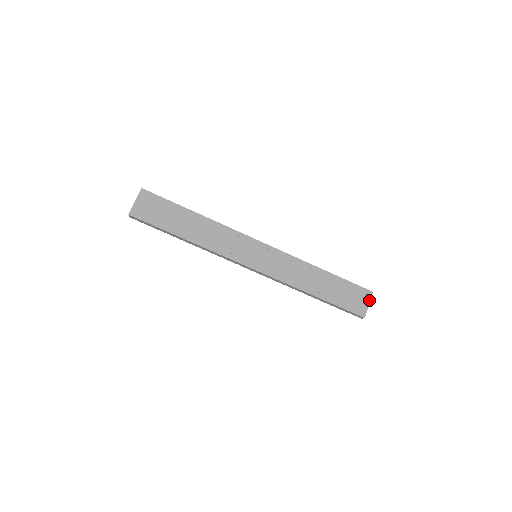
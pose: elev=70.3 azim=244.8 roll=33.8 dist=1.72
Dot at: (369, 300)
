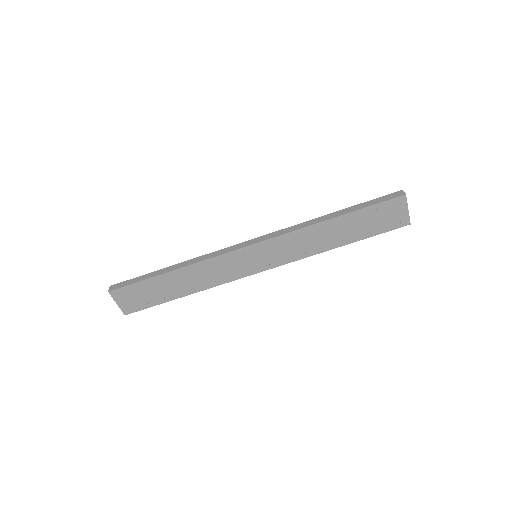
Dot at: (406, 205)
